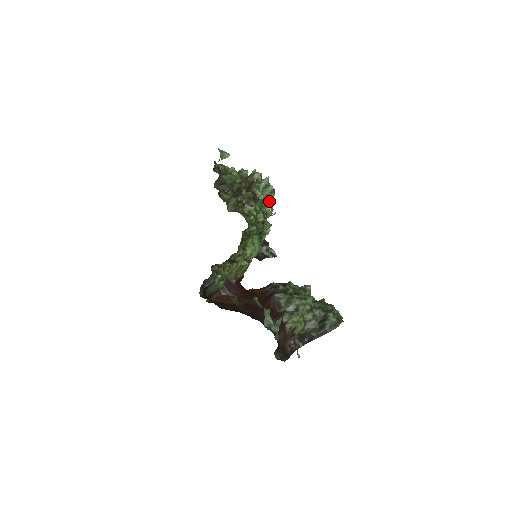
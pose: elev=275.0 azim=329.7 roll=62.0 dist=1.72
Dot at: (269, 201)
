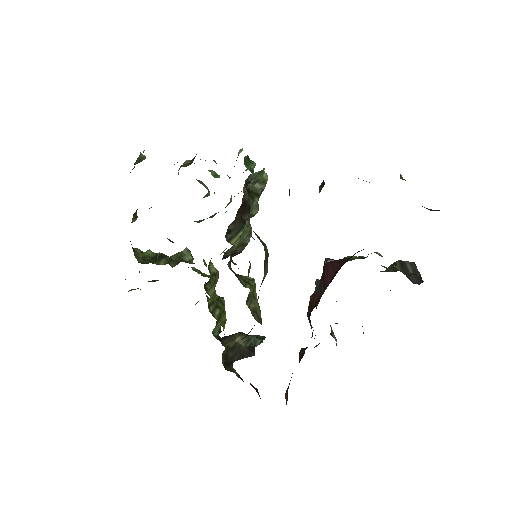
Dot at: occluded
